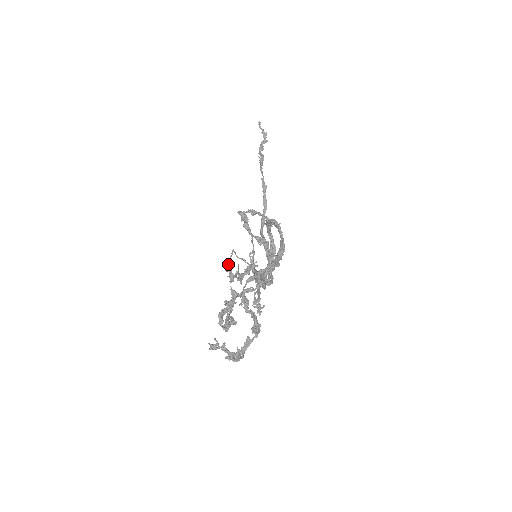
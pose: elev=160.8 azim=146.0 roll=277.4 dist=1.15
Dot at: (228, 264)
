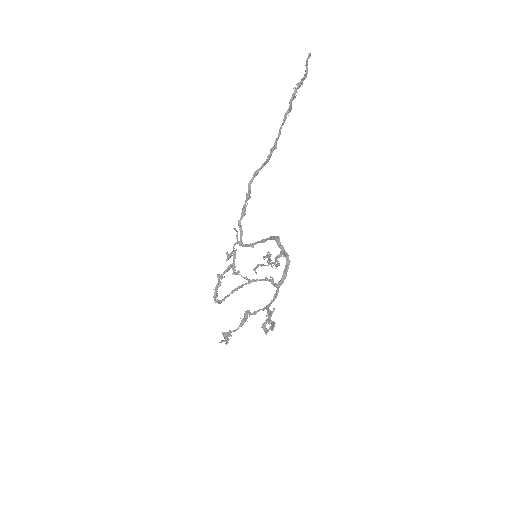
Dot at: (233, 251)
